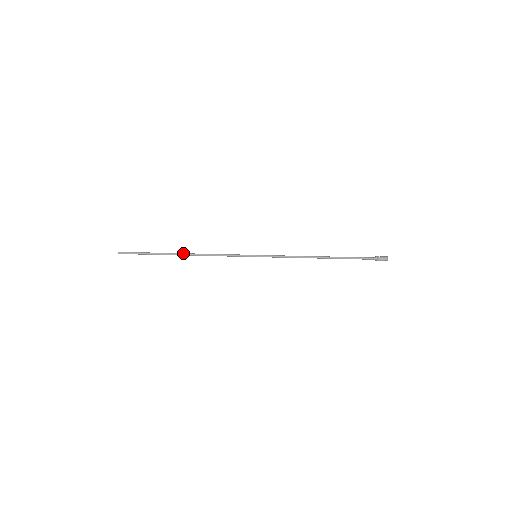
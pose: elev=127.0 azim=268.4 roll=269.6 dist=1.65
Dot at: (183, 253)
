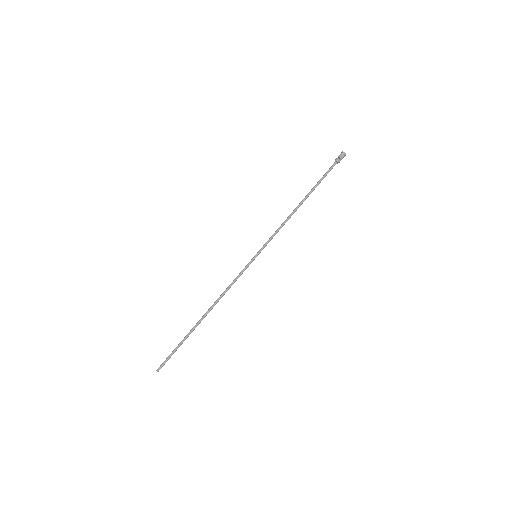
Dot at: occluded
